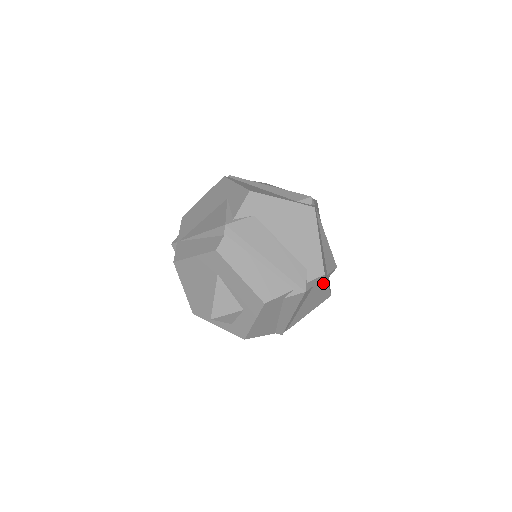
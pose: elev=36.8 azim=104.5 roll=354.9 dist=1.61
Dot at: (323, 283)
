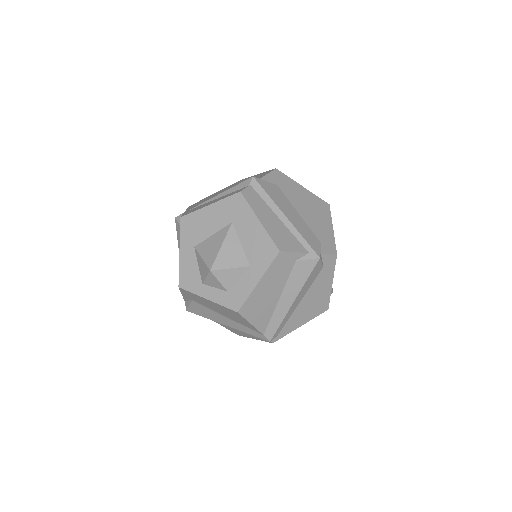
Dot at: (330, 272)
